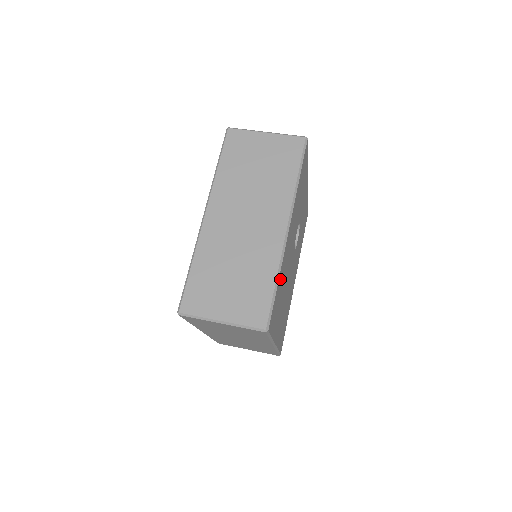
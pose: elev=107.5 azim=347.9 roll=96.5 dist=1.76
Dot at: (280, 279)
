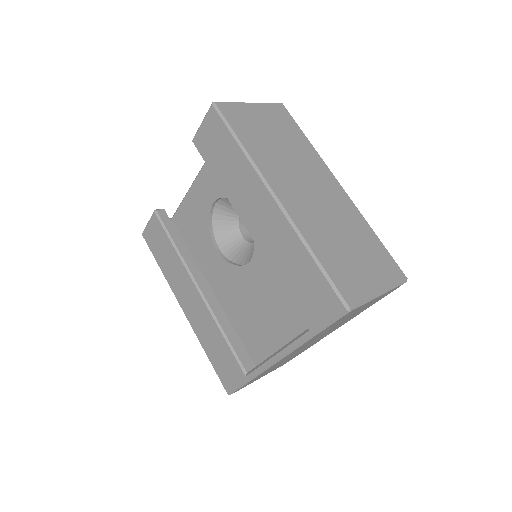
Dot at: occluded
